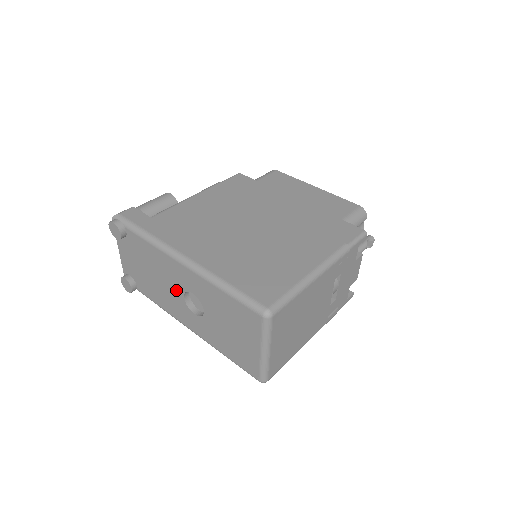
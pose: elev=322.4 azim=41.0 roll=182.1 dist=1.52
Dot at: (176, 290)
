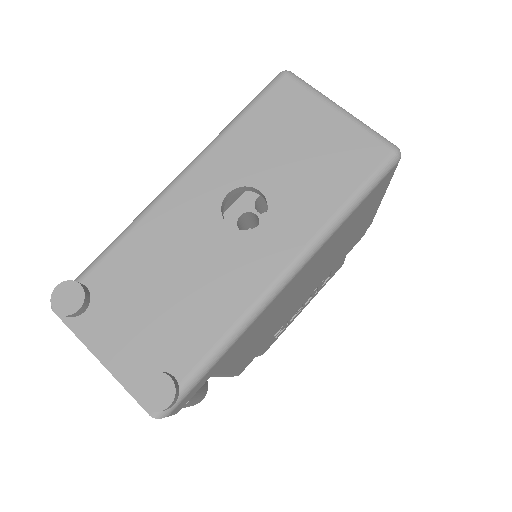
Dot at: (212, 236)
